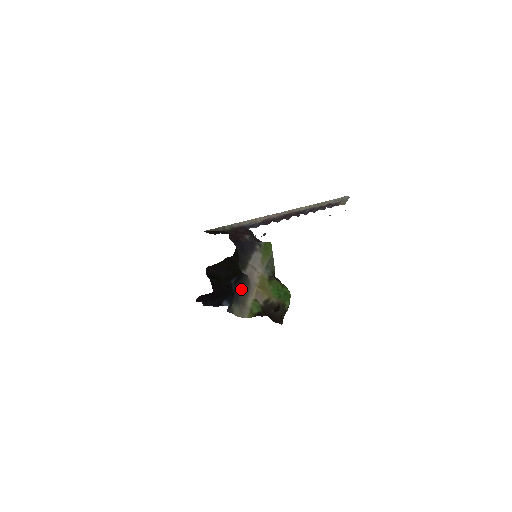
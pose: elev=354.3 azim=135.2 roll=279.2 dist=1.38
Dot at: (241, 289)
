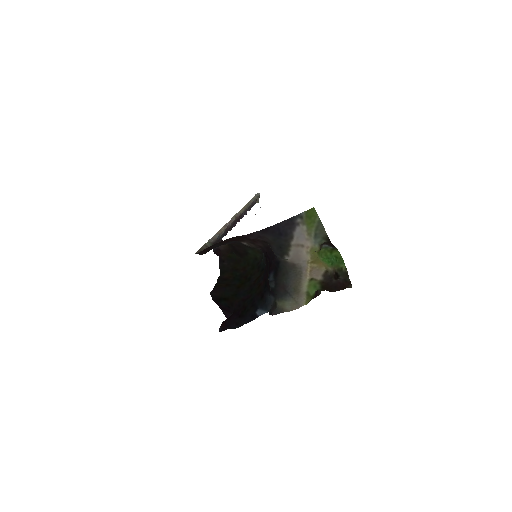
Dot at: (286, 279)
